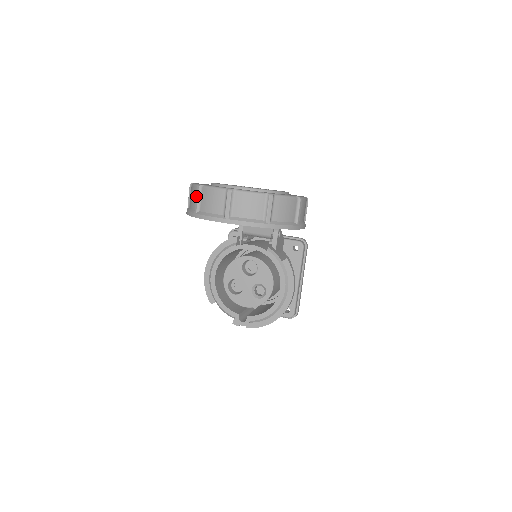
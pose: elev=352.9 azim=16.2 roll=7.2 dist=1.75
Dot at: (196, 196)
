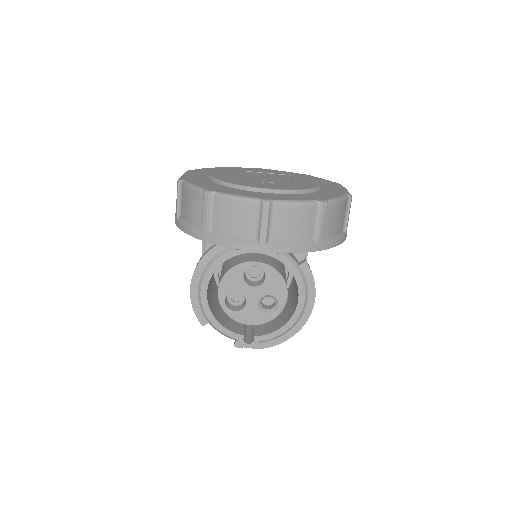
Dot at: (204, 209)
